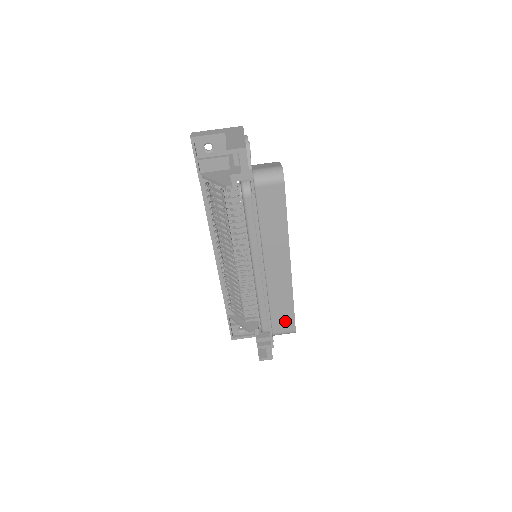
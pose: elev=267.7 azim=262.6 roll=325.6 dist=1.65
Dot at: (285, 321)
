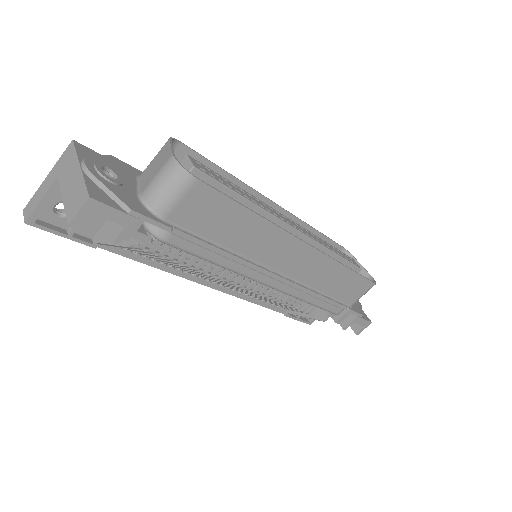
Dot at: (354, 287)
